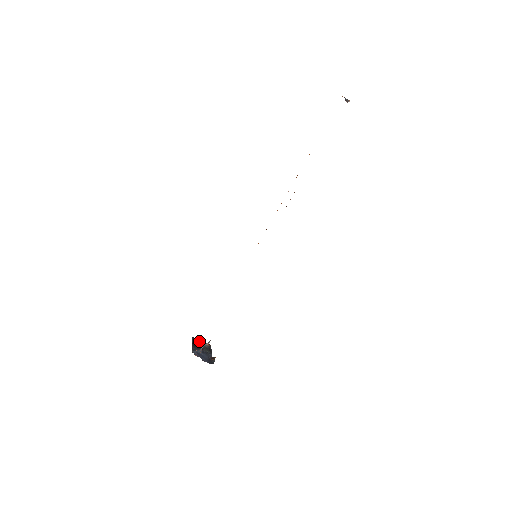
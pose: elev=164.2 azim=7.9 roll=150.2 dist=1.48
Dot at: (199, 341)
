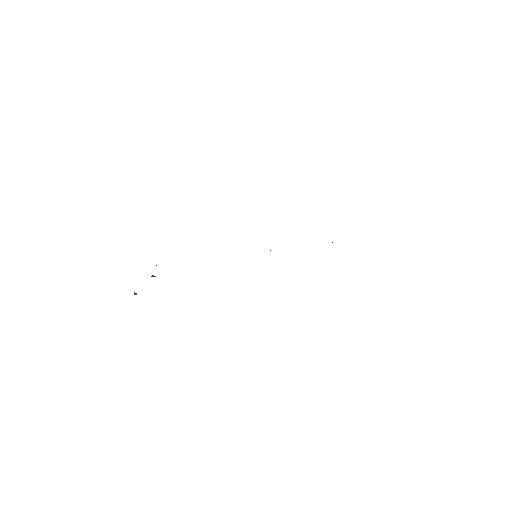
Dot at: occluded
